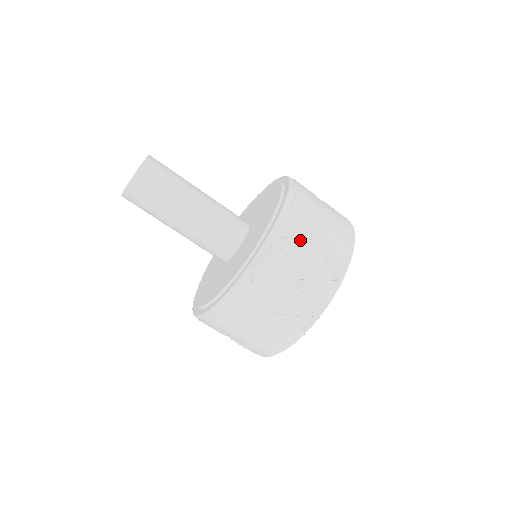
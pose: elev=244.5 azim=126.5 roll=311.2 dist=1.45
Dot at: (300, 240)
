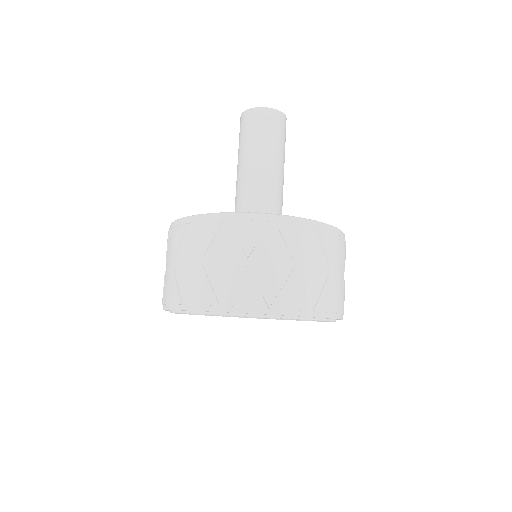
Dot at: occluded
